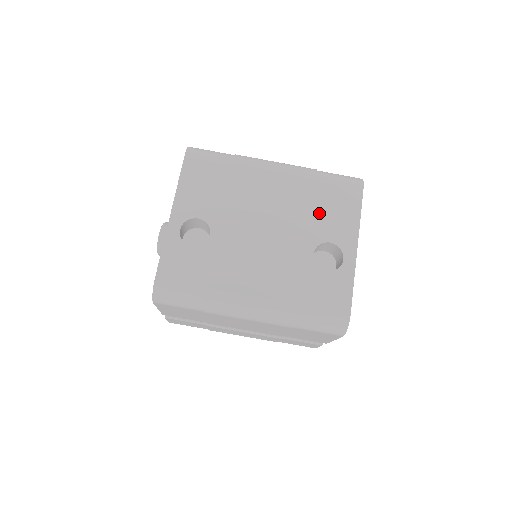
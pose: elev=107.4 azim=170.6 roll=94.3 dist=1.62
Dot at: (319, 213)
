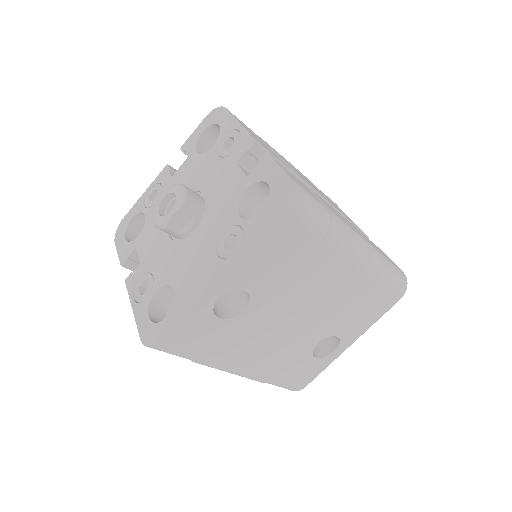
Dot at: (351, 312)
